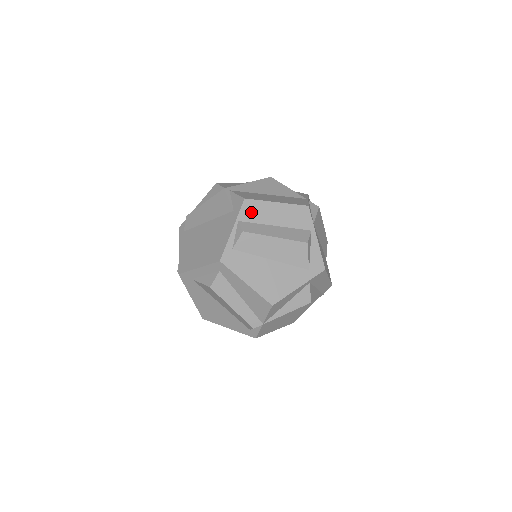
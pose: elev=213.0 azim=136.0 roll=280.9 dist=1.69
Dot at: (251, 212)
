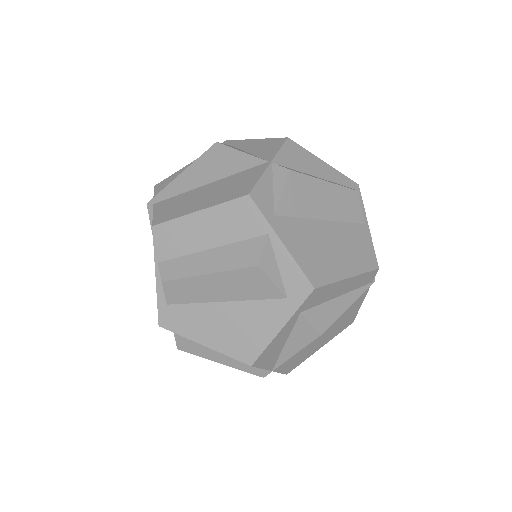
Dot at: (169, 242)
